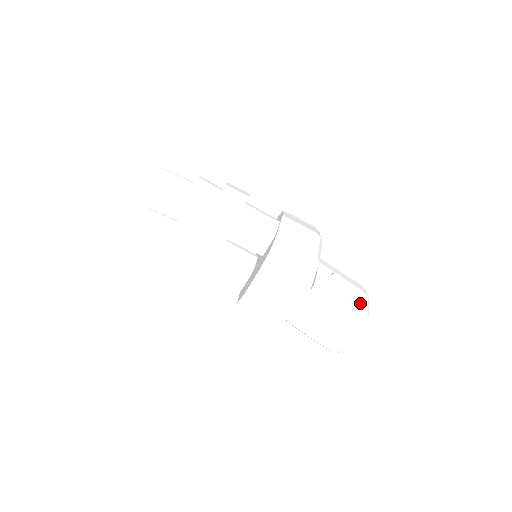
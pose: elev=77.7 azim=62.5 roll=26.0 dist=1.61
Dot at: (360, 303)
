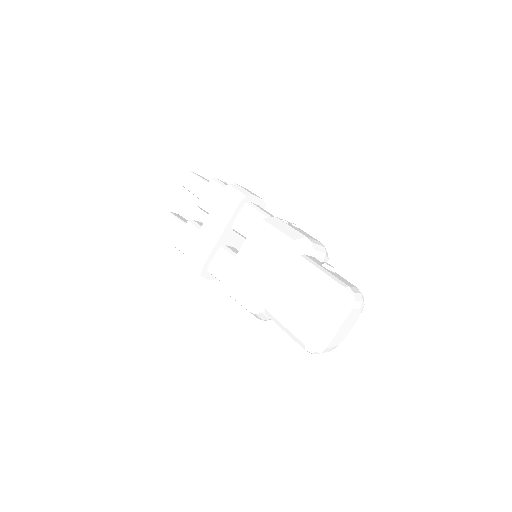
Dot at: (347, 284)
